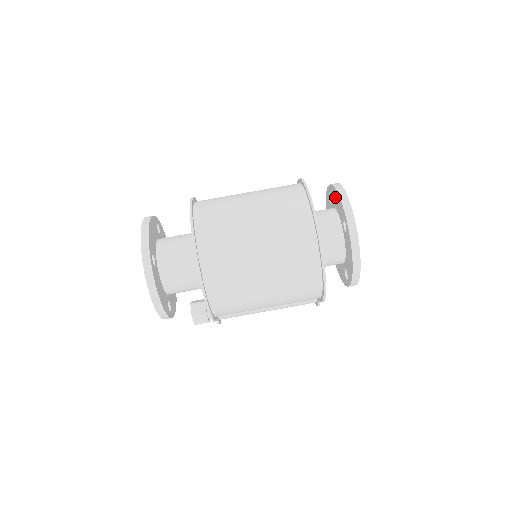
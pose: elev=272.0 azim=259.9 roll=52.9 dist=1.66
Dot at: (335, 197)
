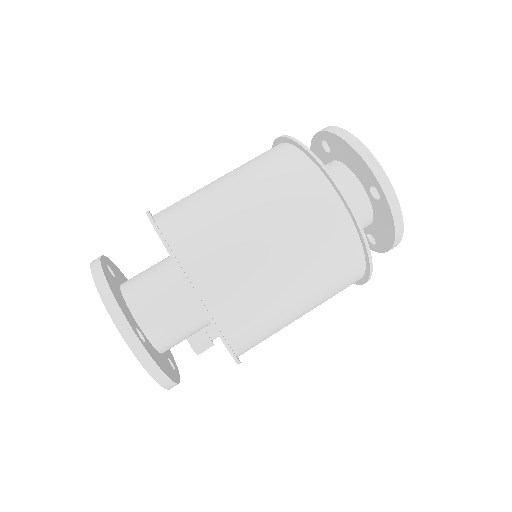
Dot at: (345, 152)
